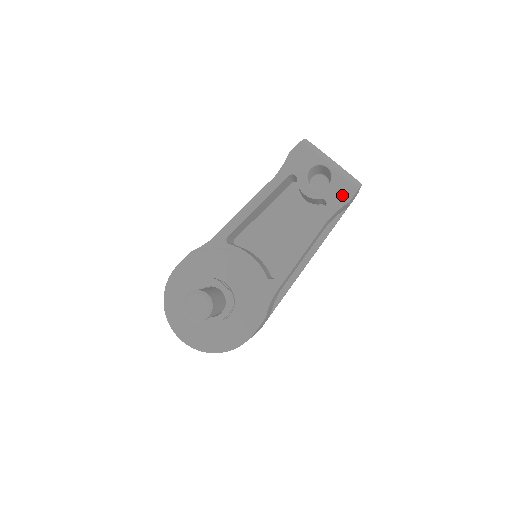
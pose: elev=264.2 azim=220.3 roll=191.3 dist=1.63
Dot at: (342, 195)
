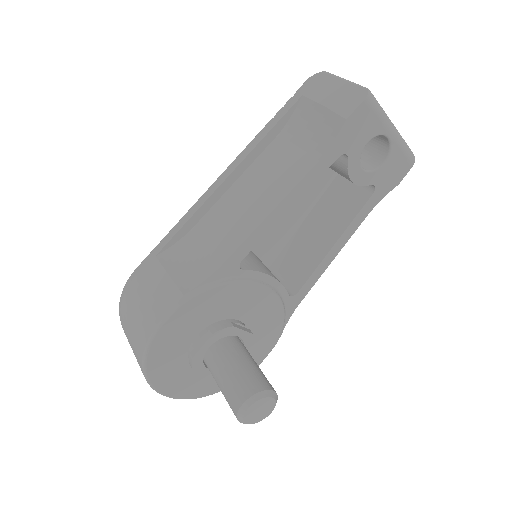
Dot at: (394, 176)
